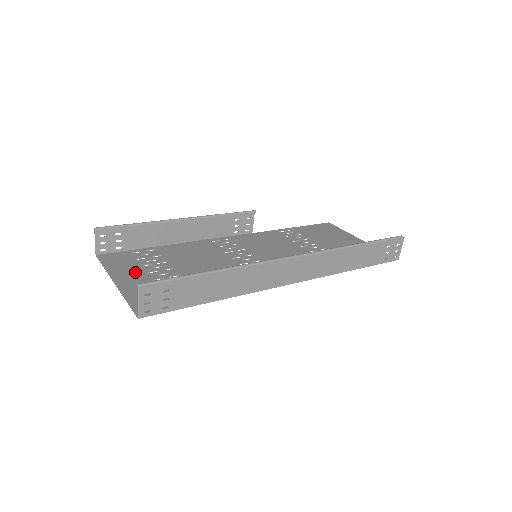
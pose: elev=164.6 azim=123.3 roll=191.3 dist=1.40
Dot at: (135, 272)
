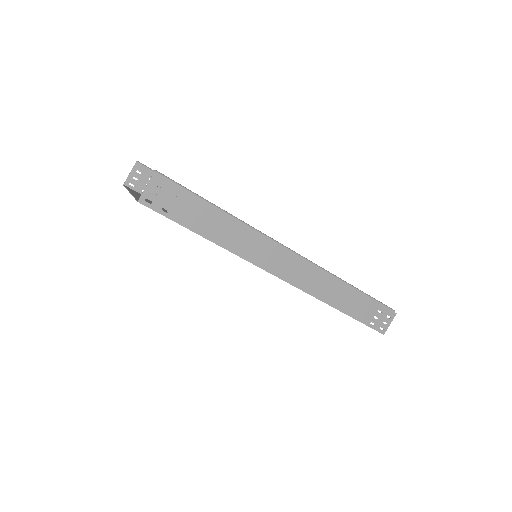
Dot at: occluded
